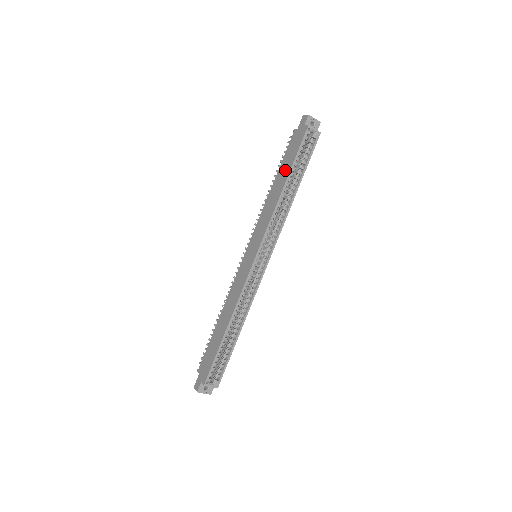
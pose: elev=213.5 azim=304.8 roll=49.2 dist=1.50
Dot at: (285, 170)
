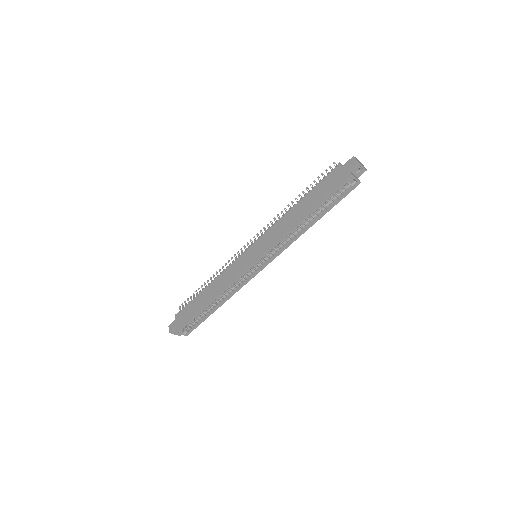
Dot at: (312, 202)
